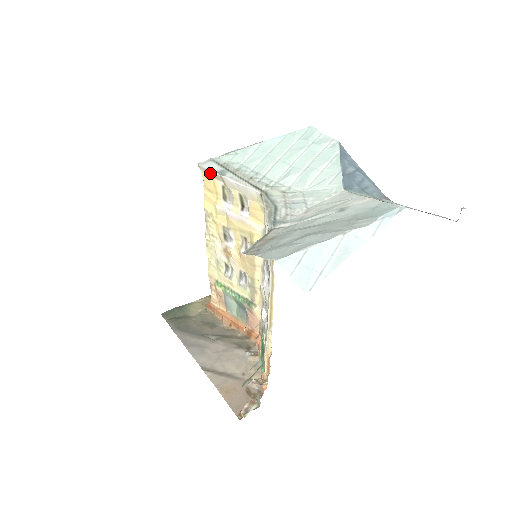
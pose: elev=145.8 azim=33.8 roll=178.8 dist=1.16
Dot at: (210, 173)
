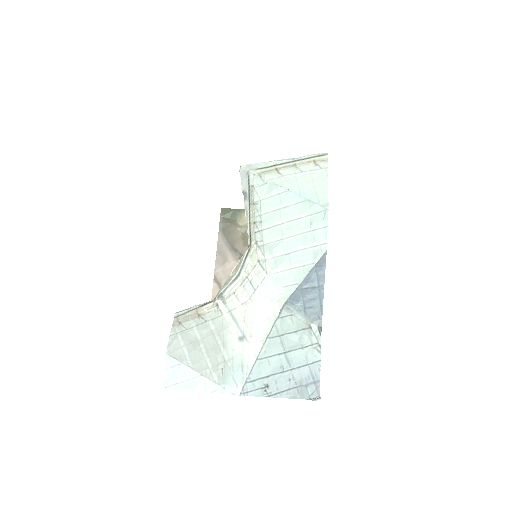
Dot at: (242, 183)
